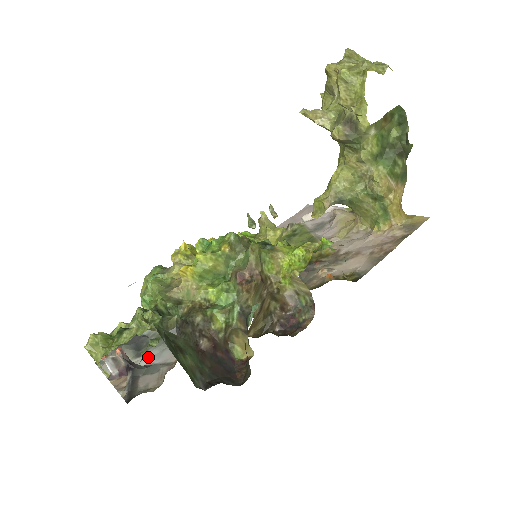
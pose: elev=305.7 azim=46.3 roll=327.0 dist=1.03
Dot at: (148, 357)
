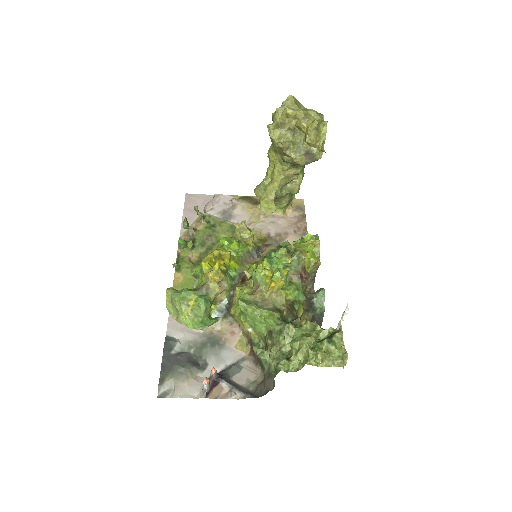
Dot at: (215, 364)
